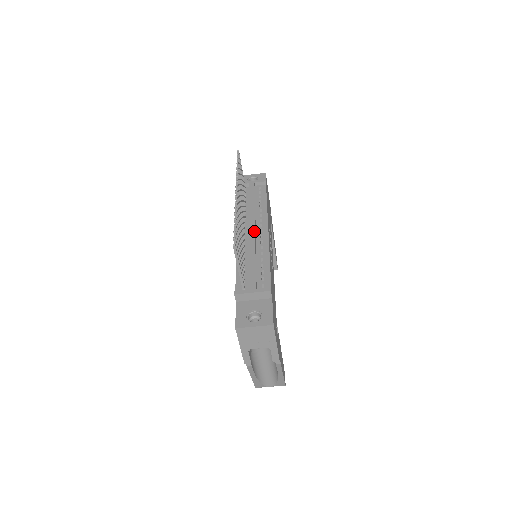
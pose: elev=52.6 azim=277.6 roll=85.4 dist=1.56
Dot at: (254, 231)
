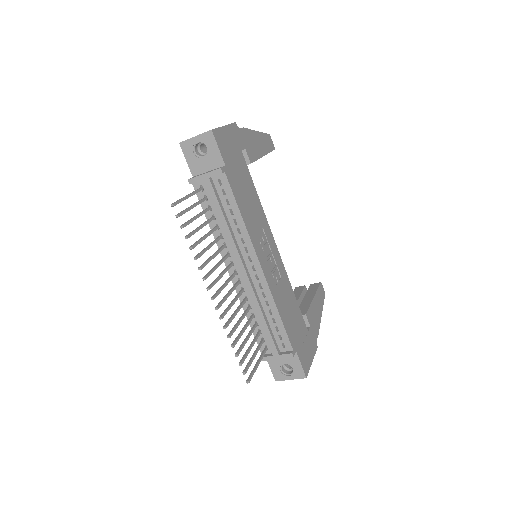
Dot at: (247, 277)
